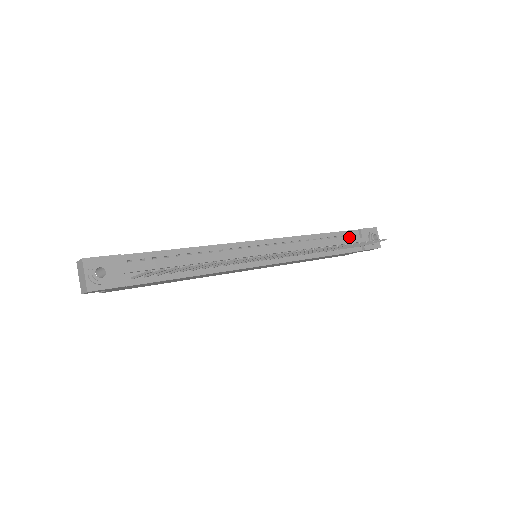
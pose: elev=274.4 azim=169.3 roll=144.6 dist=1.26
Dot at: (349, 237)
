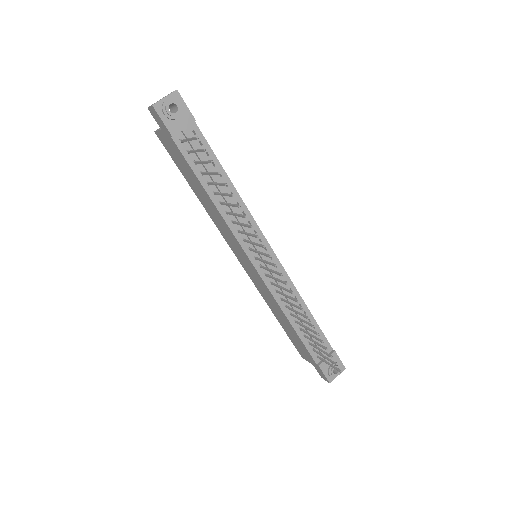
Dot at: (321, 343)
